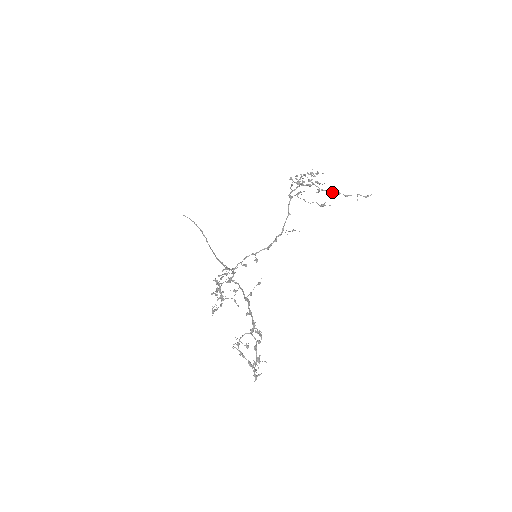
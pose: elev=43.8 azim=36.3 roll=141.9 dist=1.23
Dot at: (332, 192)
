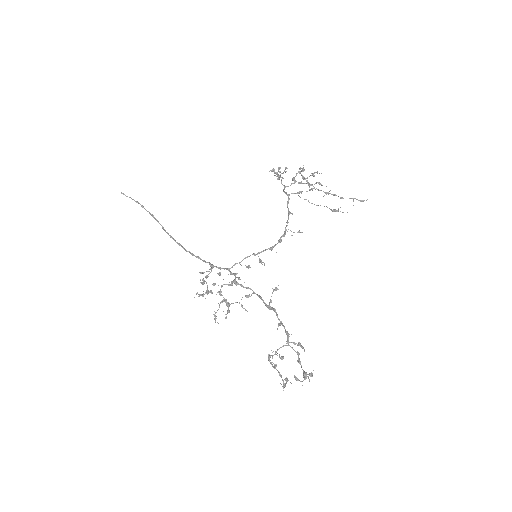
Dot at: (328, 193)
